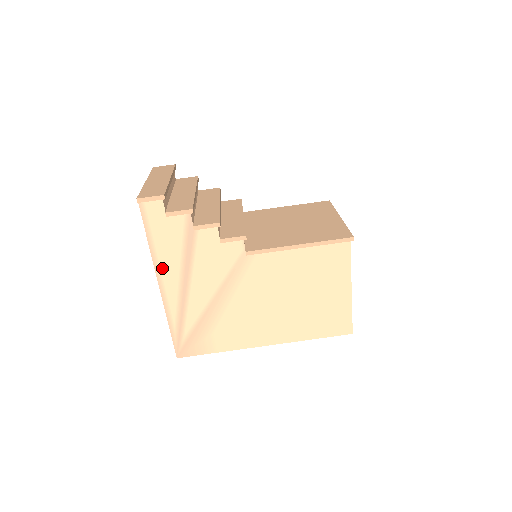
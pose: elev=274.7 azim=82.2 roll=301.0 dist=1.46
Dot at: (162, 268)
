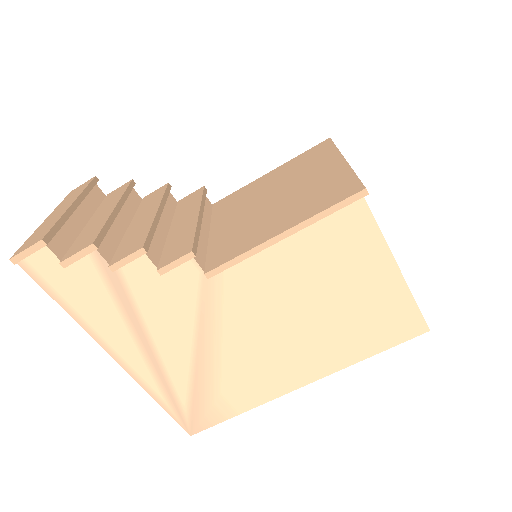
Dot at: (103, 336)
